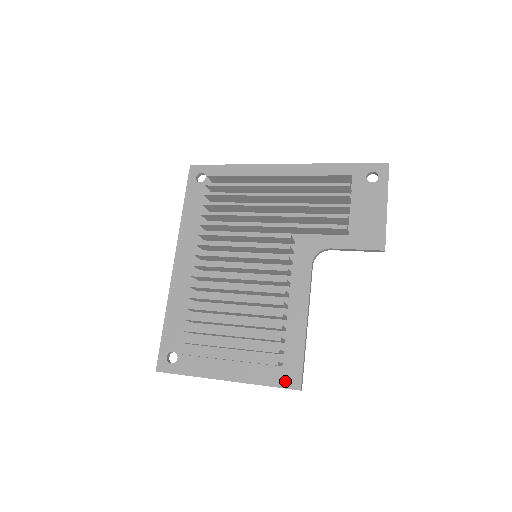
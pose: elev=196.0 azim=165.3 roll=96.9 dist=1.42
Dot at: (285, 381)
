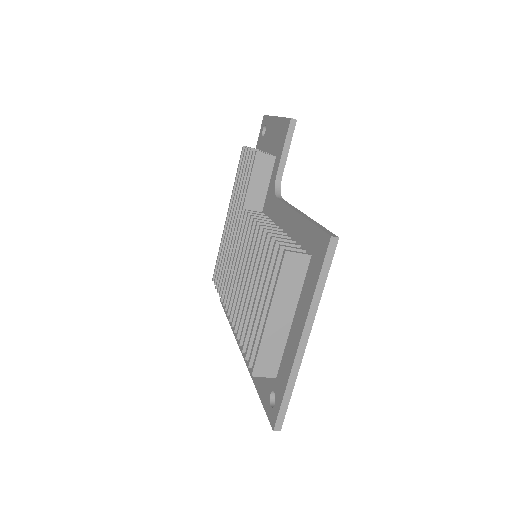
Dot at: (320, 256)
